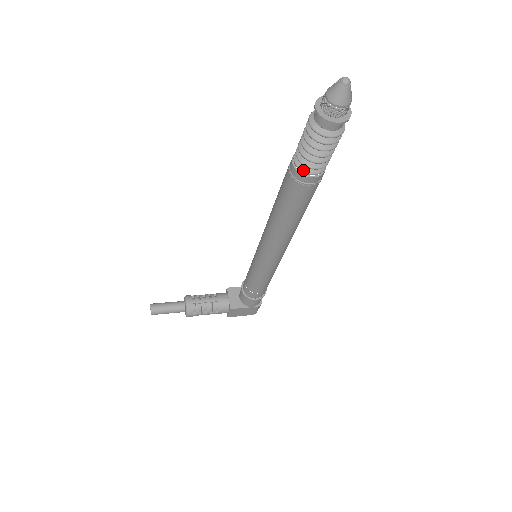
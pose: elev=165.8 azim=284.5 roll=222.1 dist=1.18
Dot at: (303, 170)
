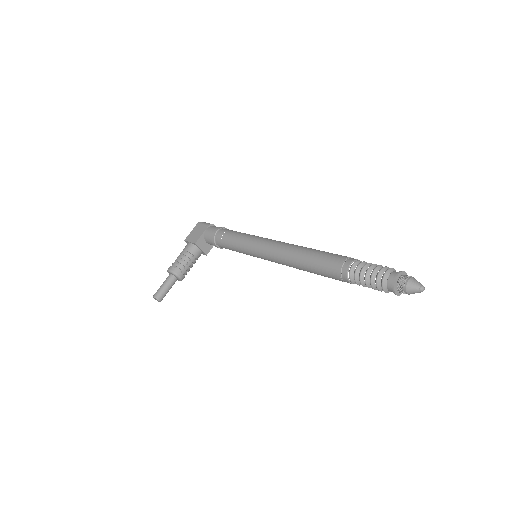
Dot at: occluded
